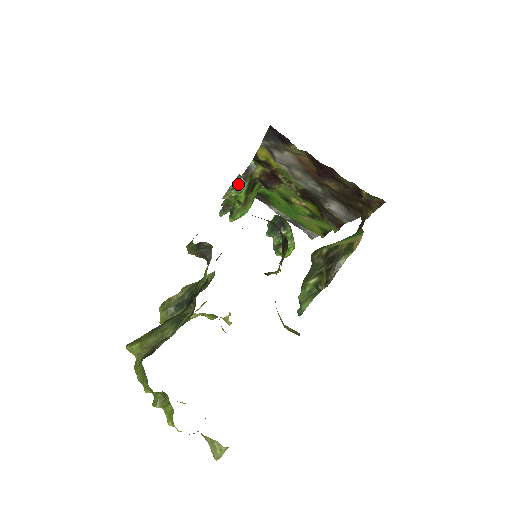
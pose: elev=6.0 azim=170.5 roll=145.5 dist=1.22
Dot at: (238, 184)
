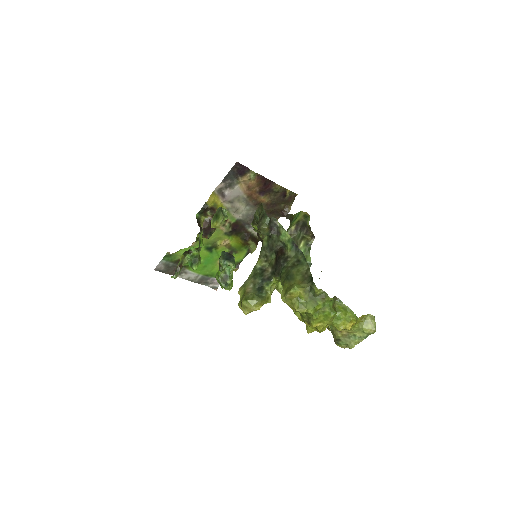
Dot at: (223, 213)
